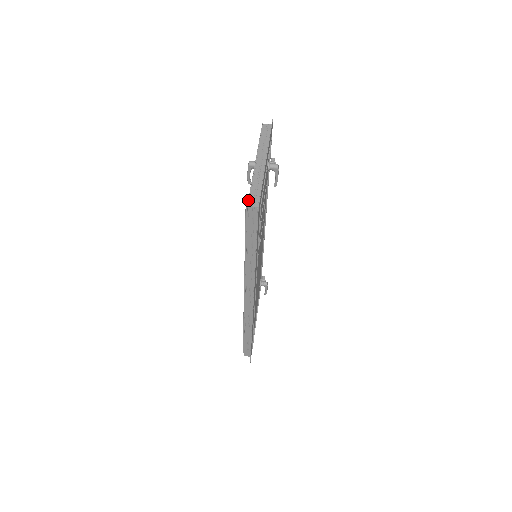
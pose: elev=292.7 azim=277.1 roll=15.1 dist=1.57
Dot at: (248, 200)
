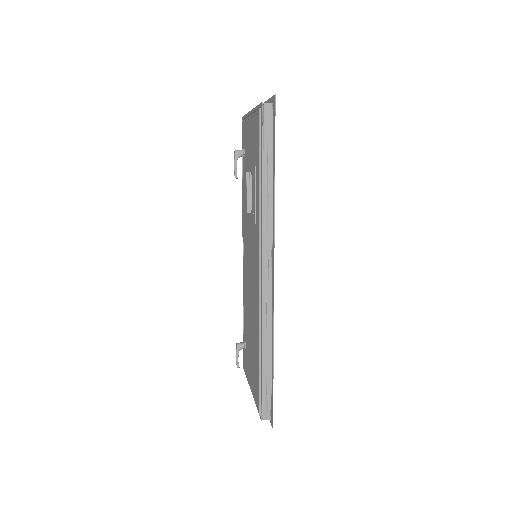
Dot at: (260, 103)
